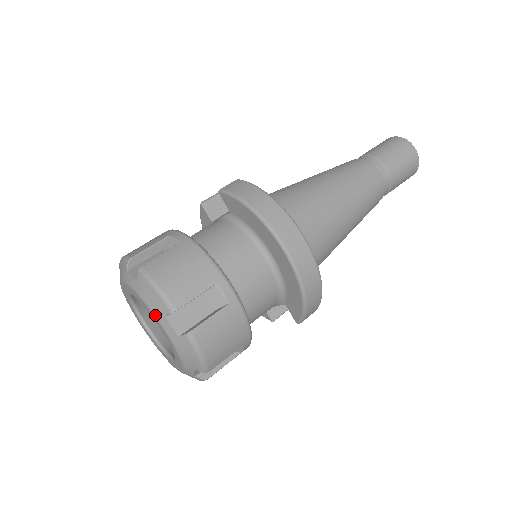
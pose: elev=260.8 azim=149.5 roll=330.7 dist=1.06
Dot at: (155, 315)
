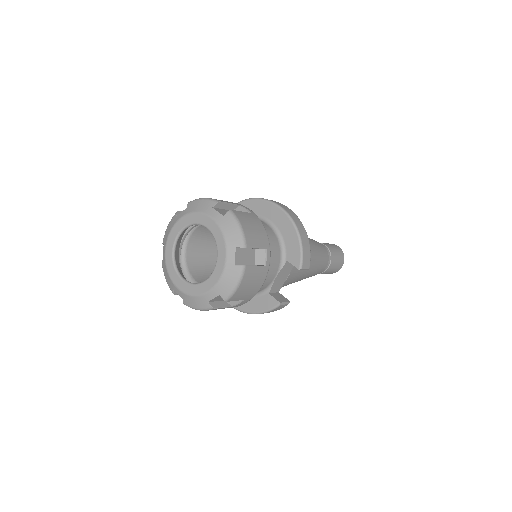
Dot at: (204, 212)
